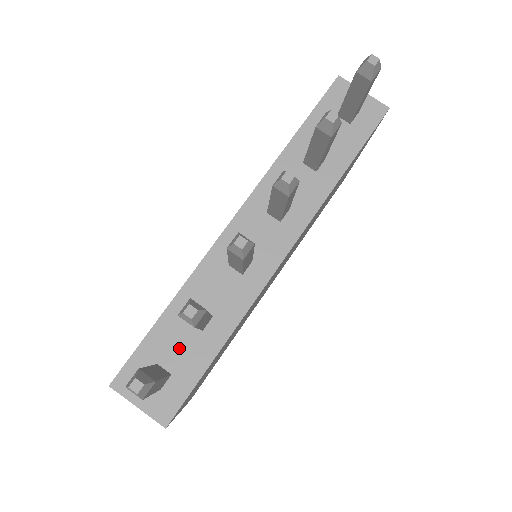
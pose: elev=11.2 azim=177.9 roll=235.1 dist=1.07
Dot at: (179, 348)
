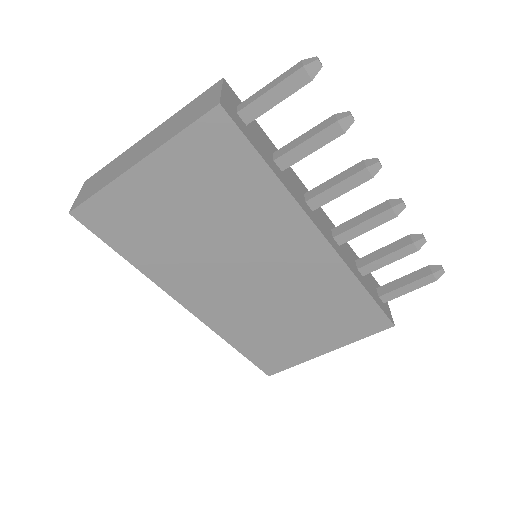
Dot at: (260, 139)
